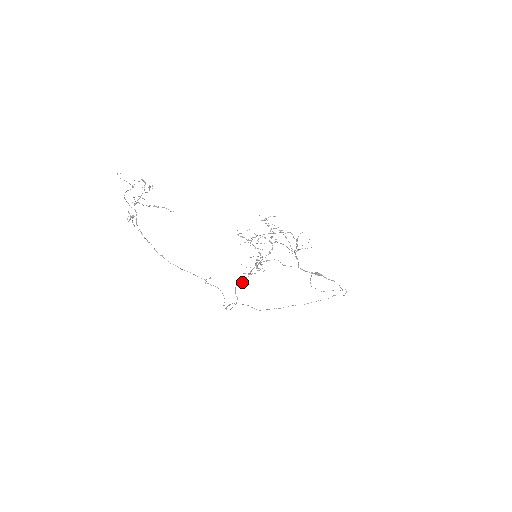
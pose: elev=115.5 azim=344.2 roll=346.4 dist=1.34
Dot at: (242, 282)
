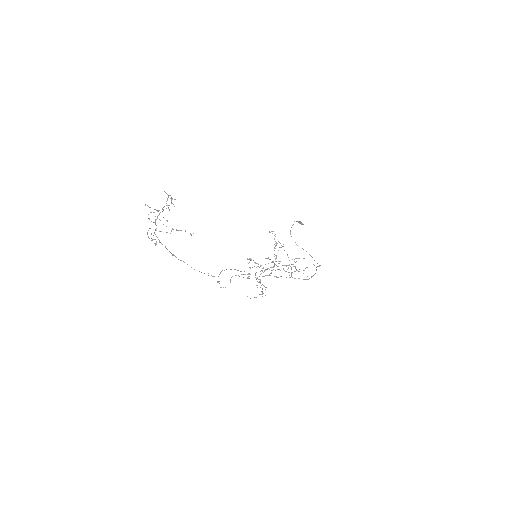
Dot at: (239, 276)
